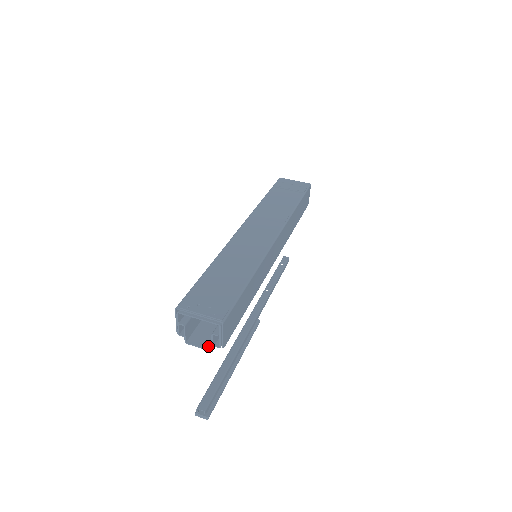
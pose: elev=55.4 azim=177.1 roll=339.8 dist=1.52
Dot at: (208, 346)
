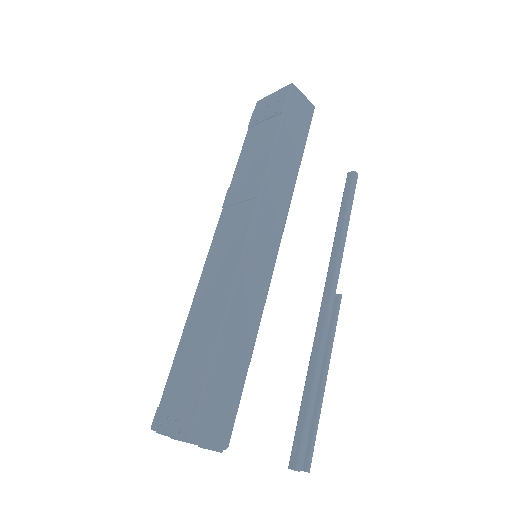
Dot at: occluded
